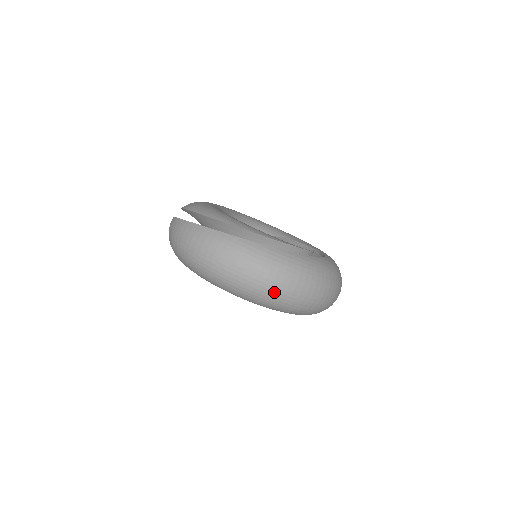
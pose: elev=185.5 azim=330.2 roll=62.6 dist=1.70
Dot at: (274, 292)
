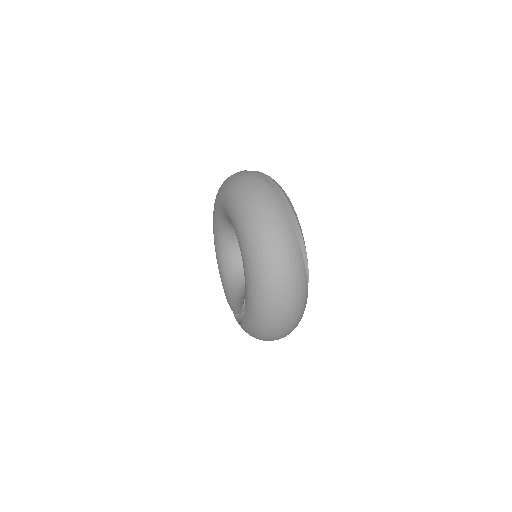
Dot at: (278, 318)
